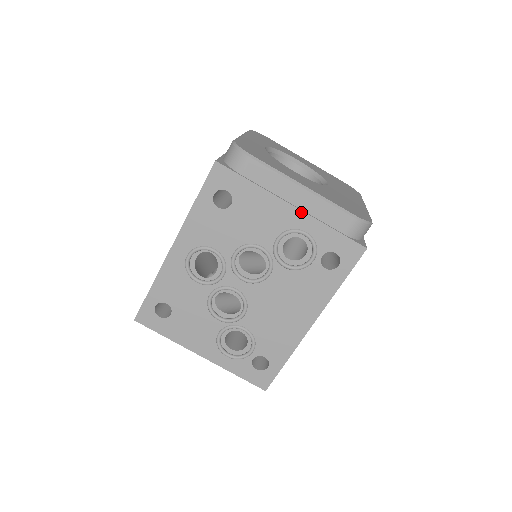
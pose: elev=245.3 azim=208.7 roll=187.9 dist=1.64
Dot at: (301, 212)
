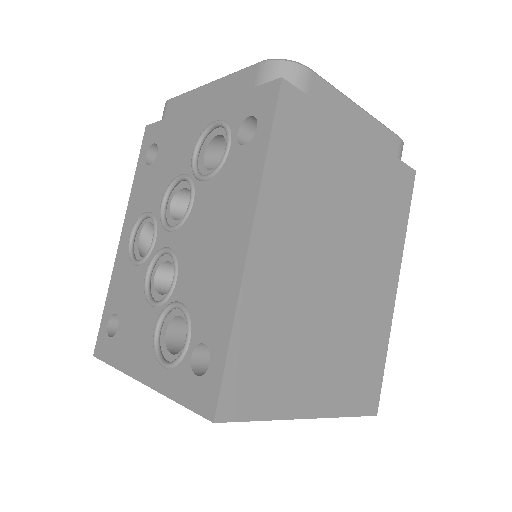
Dot at: (209, 105)
